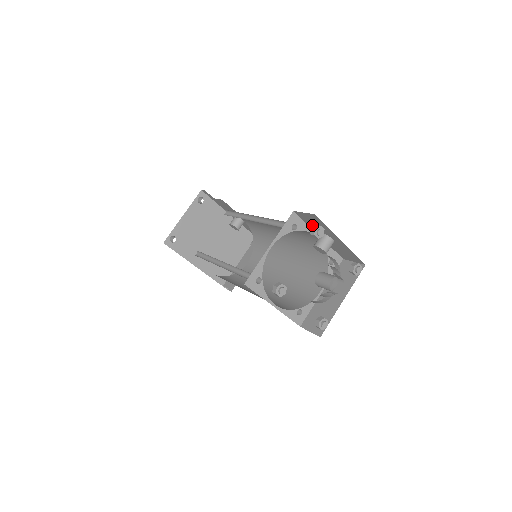
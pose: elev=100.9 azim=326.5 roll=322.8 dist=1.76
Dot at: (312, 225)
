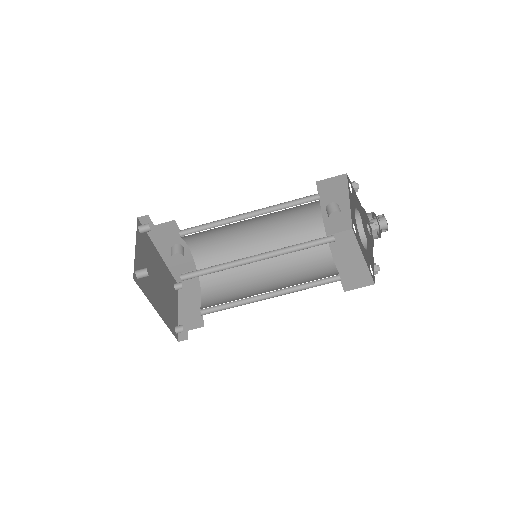
Dot at: (325, 195)
